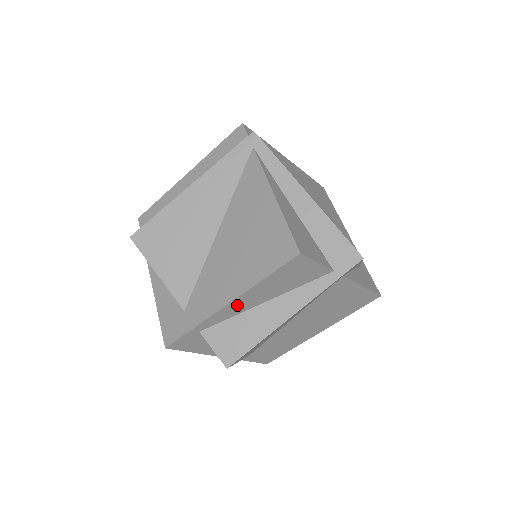
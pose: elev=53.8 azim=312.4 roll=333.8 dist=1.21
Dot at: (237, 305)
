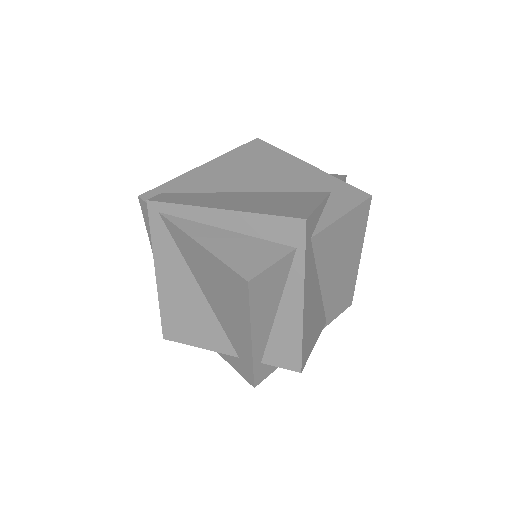
Dot at: (259, 334)
